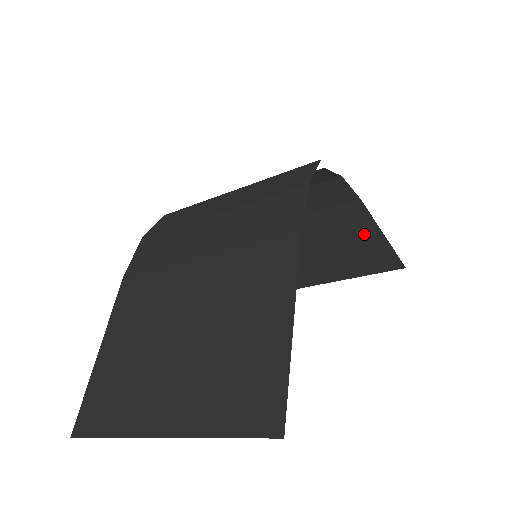
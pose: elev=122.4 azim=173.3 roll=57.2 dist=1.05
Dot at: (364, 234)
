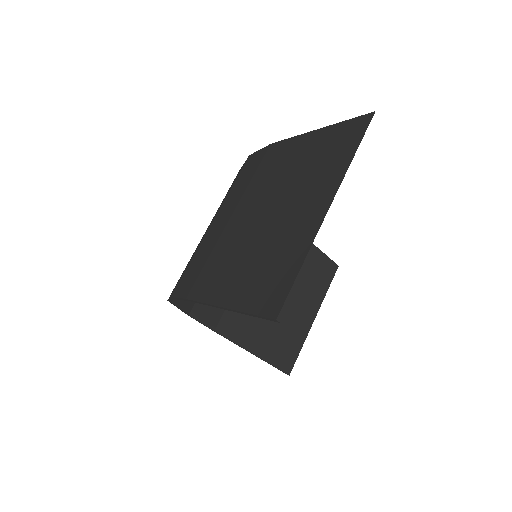
Dot at: occluded
